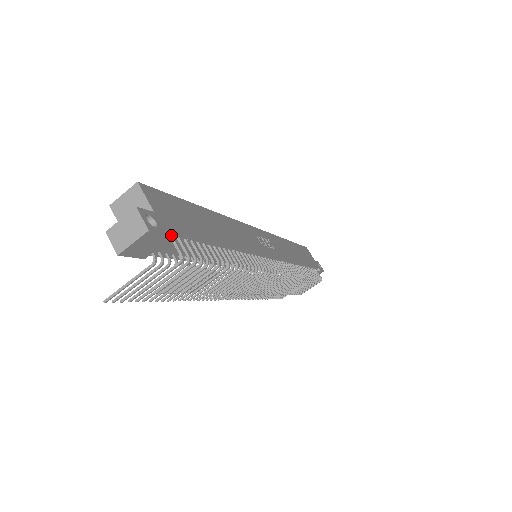
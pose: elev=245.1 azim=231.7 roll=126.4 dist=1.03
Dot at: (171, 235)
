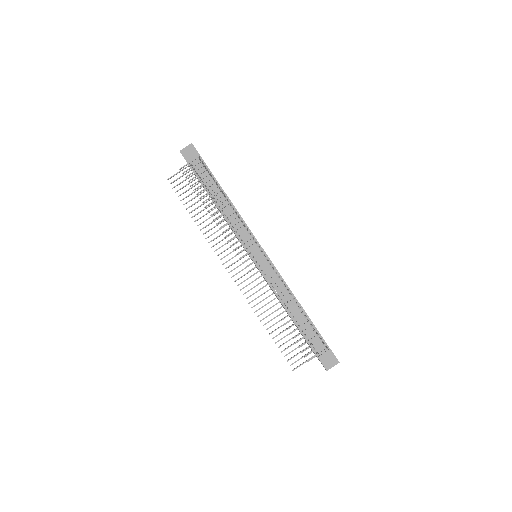
Dot at: (199, 154)
